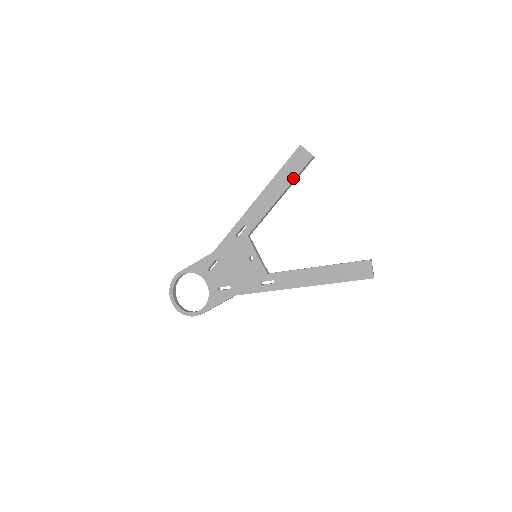
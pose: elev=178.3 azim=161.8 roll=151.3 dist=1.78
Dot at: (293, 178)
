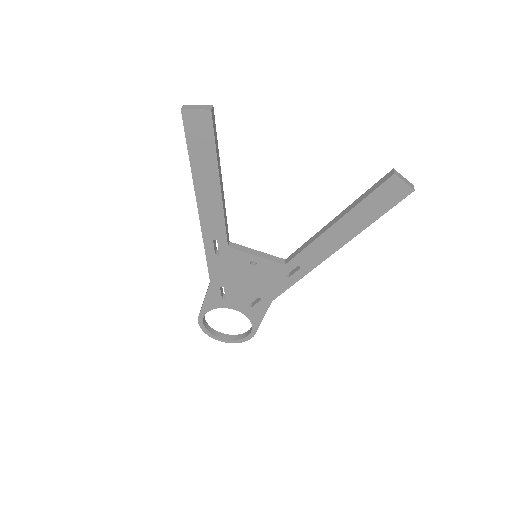
Dot at: (214, 155)
